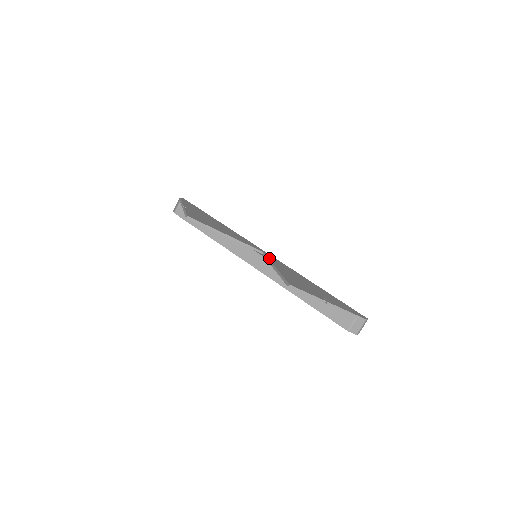
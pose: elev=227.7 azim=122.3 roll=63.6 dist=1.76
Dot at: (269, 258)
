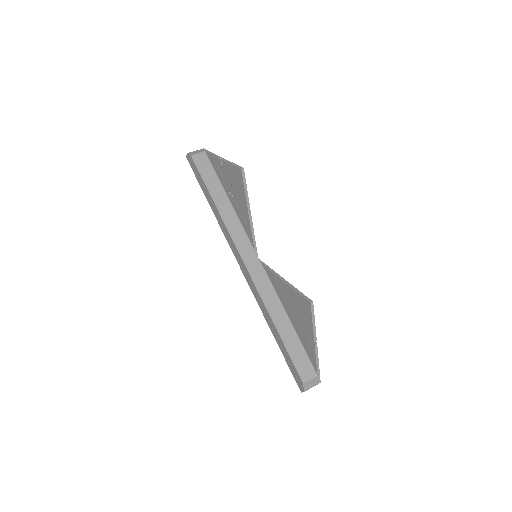
Dot at: (268, 267)
